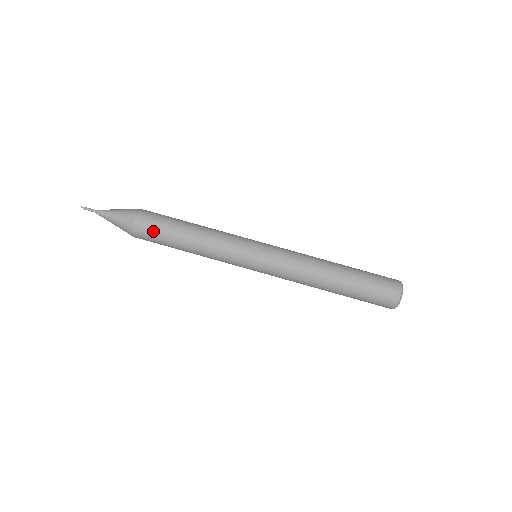
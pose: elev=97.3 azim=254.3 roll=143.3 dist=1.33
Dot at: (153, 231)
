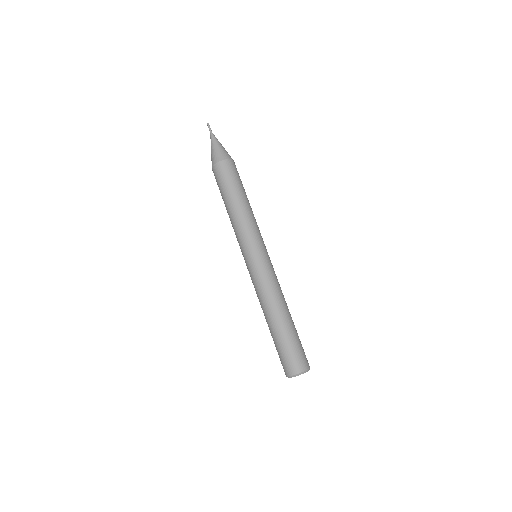
Dot at: (235, 174)
